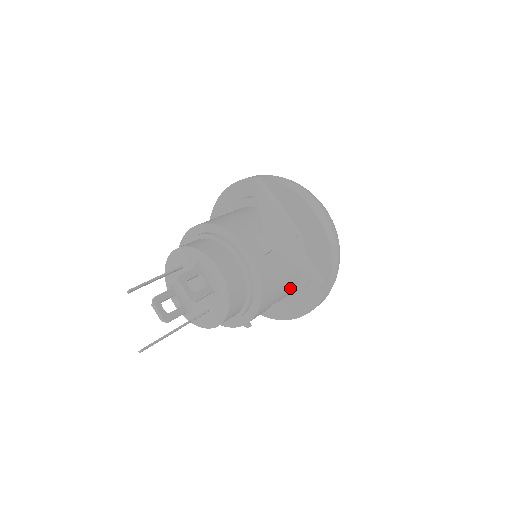
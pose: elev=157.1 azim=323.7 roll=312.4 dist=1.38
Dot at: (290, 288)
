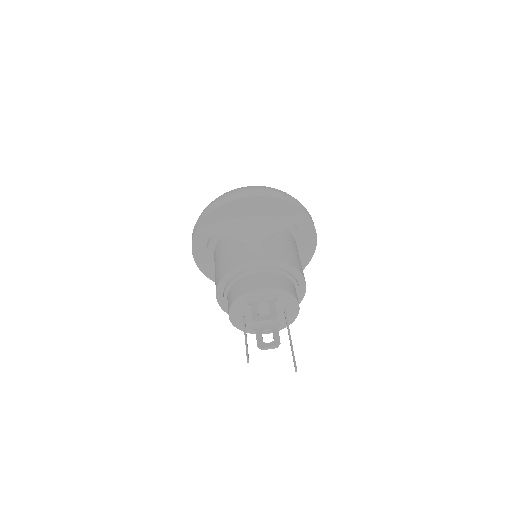
Dot at: (293, 242)
